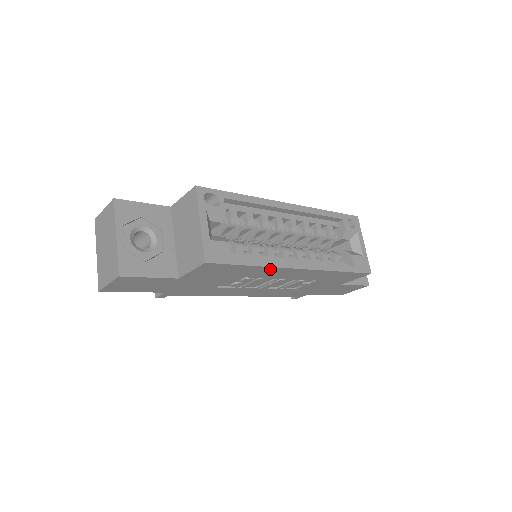
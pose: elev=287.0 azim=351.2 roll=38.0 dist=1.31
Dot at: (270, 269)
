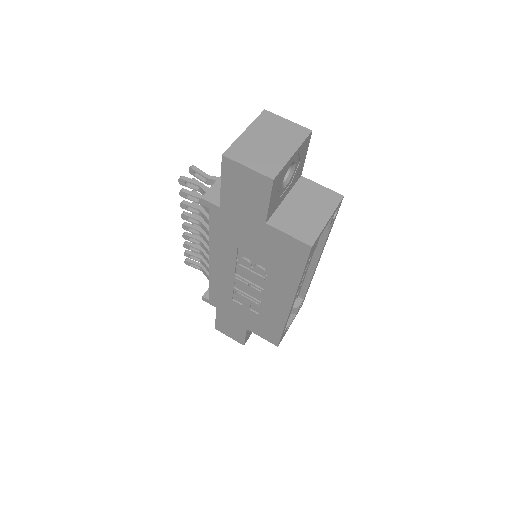
Dot at: (291, 287)
